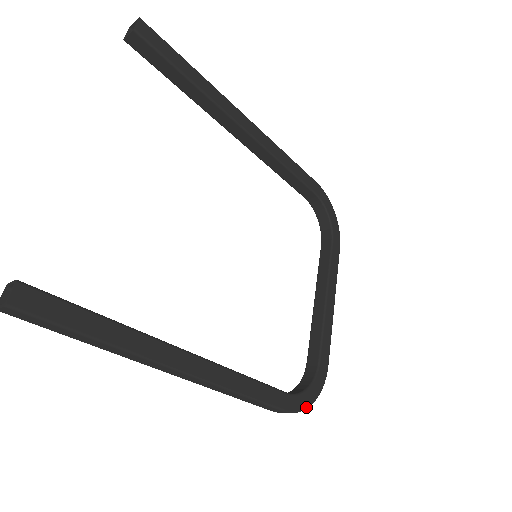
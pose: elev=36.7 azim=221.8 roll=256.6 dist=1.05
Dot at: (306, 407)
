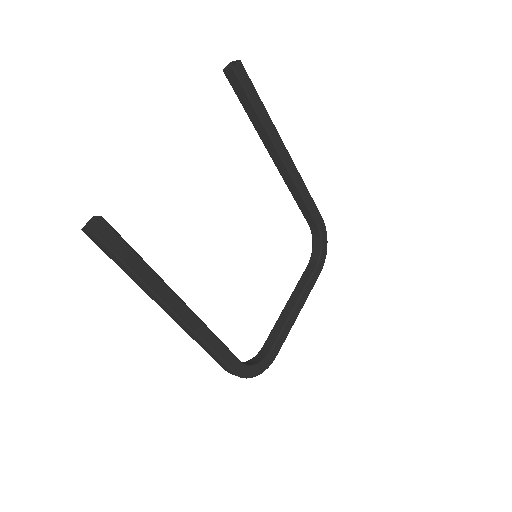
Dot at: (250, 377)
